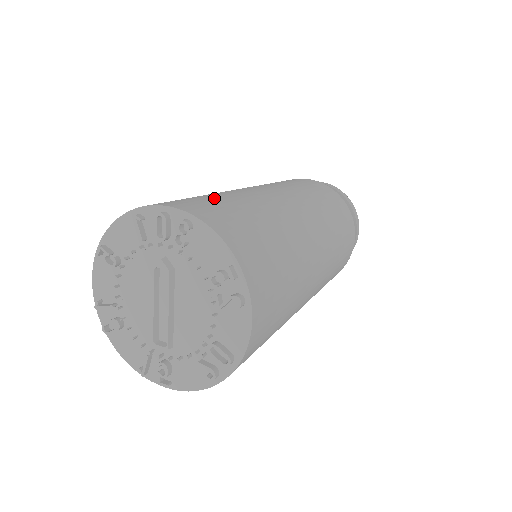
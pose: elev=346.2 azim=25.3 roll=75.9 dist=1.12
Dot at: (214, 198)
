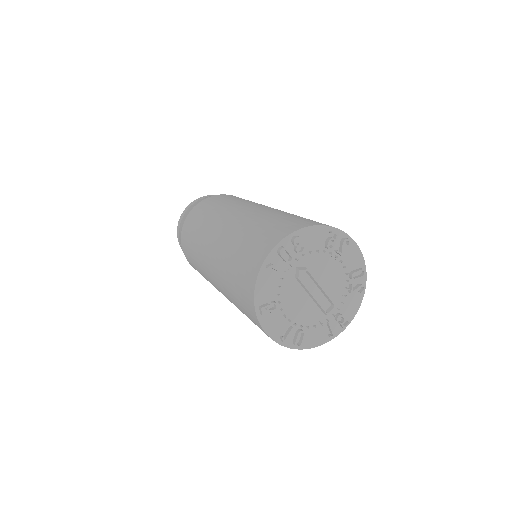
Dot at: (257, 231)
